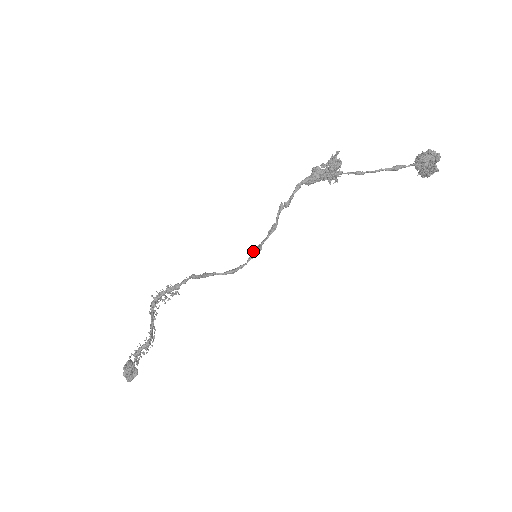
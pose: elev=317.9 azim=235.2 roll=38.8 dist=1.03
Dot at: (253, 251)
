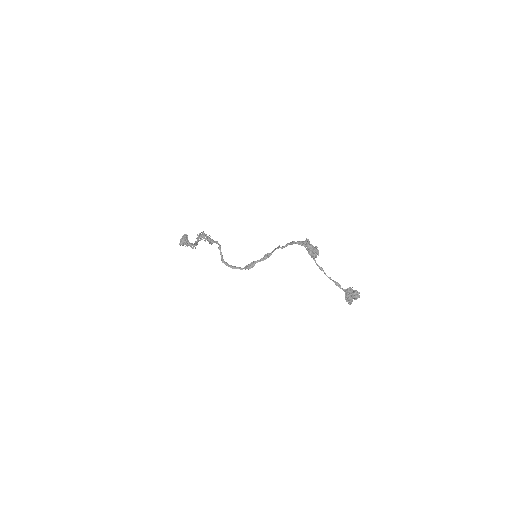
Dot at: (249, 266)
